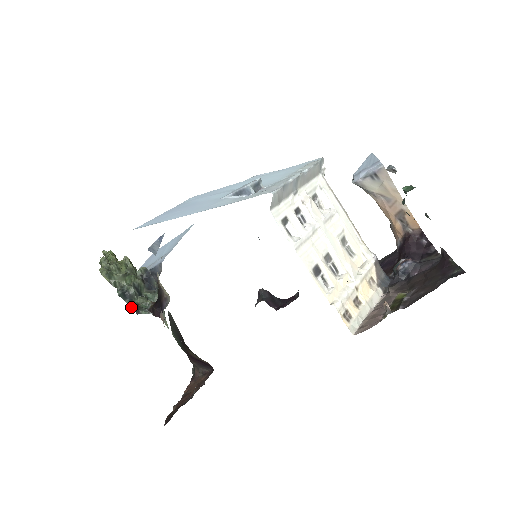
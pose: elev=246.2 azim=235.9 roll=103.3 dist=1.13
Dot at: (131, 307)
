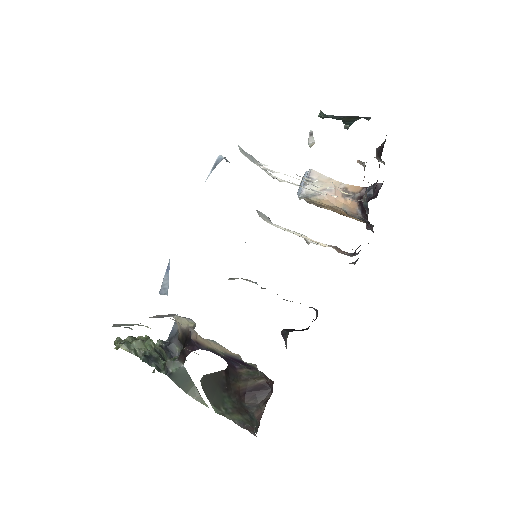
Dot at: occluded
